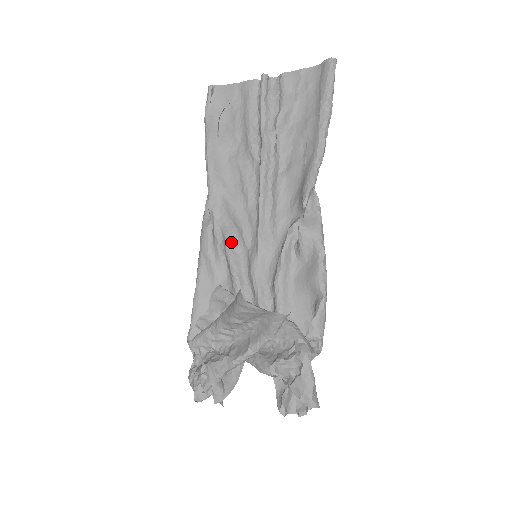
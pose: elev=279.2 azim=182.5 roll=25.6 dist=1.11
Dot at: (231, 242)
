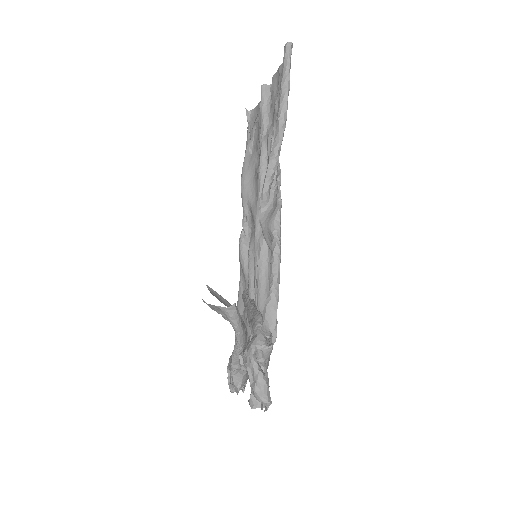
Dot at: (251, 246)
